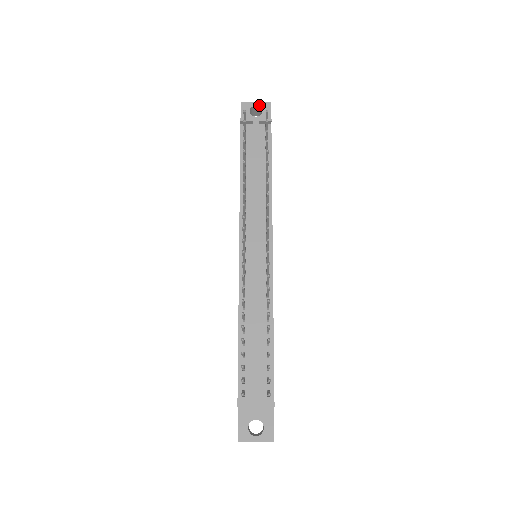
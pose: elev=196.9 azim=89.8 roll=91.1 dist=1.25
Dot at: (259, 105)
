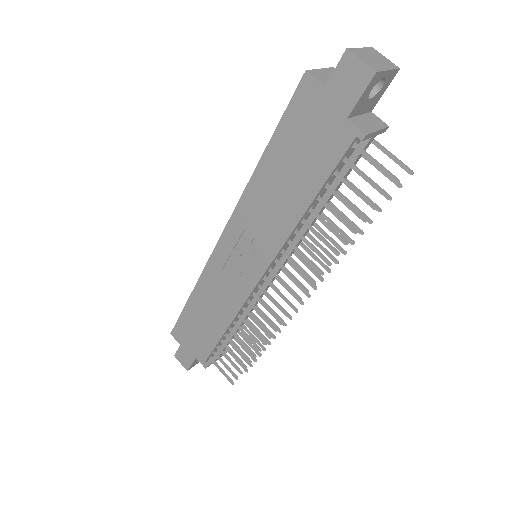
Dot at: (387, 77)
